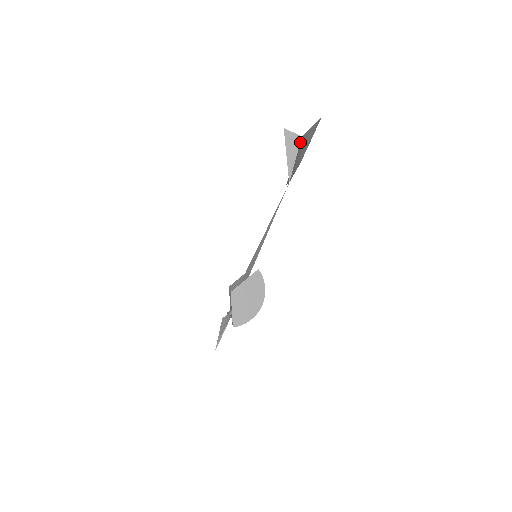
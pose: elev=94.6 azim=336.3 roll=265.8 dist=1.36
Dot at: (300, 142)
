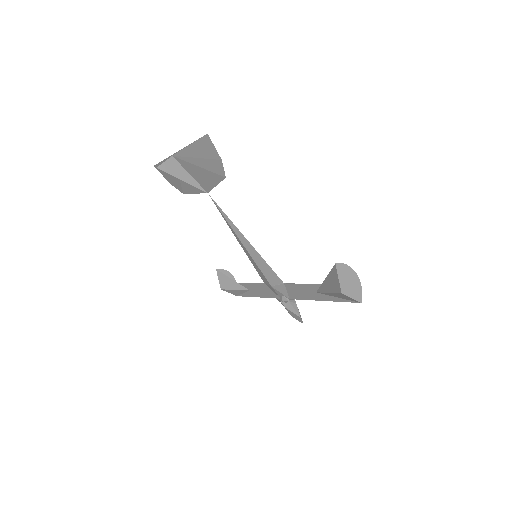
Dot at: (177, 161)
